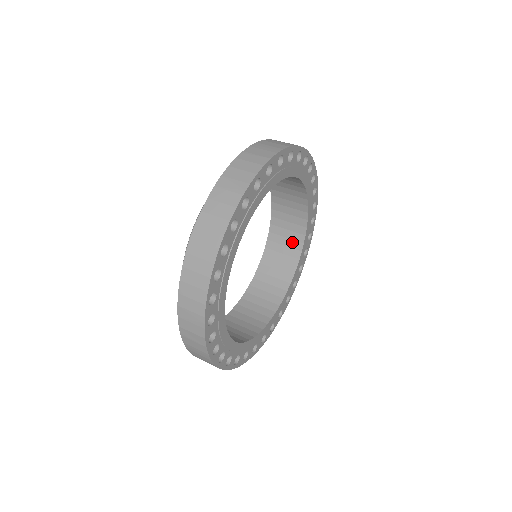
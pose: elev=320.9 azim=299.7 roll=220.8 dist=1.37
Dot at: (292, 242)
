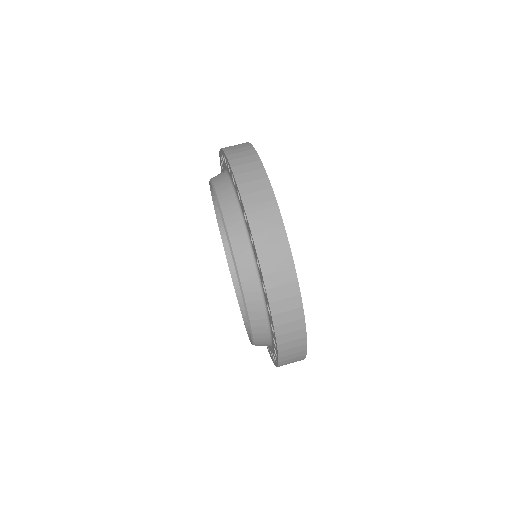
Dot at: occluded
